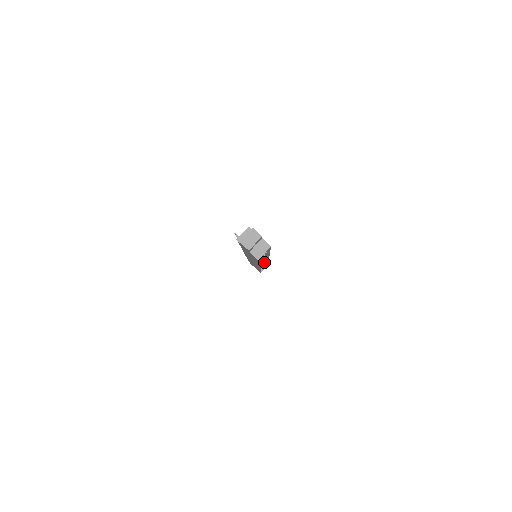
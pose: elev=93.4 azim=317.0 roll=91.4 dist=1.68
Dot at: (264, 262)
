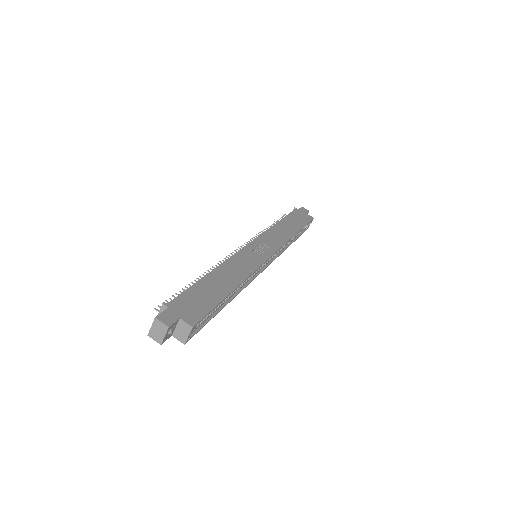
Dot at: occluded
